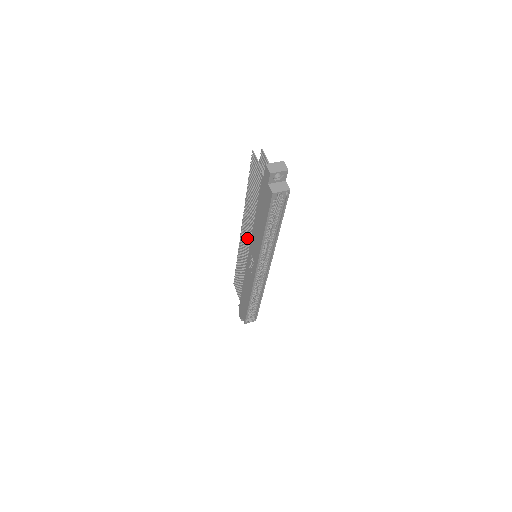
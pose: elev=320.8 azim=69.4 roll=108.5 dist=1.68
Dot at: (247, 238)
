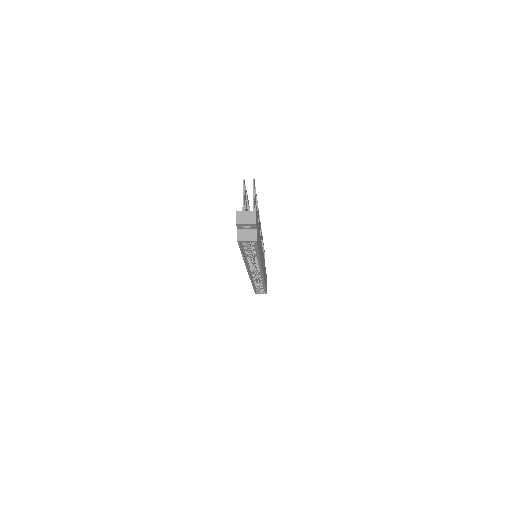
Dot at: occluded
